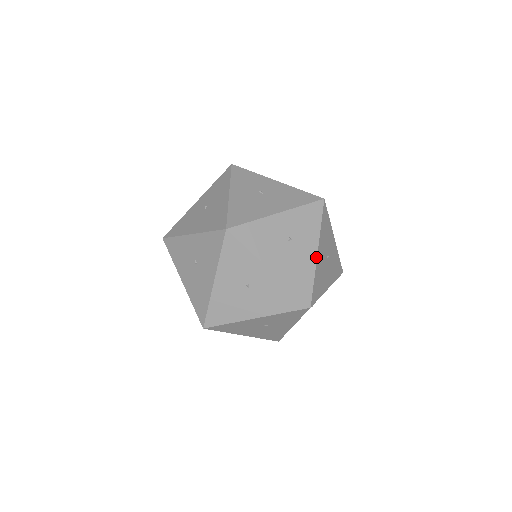
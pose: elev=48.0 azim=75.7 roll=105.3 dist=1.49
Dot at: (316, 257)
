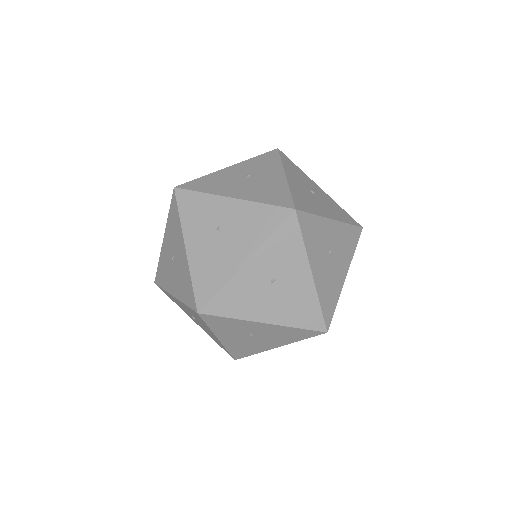
Dot at: (312, 281)
